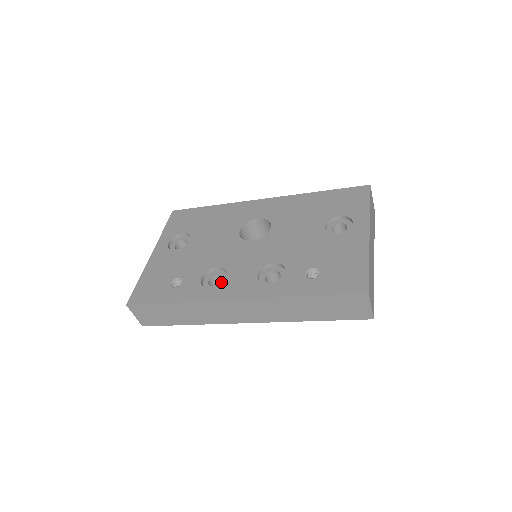
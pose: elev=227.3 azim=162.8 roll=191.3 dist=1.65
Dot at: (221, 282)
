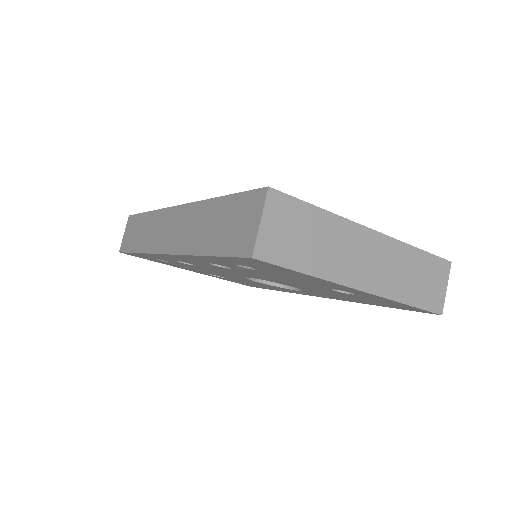
Dot at: occluded
